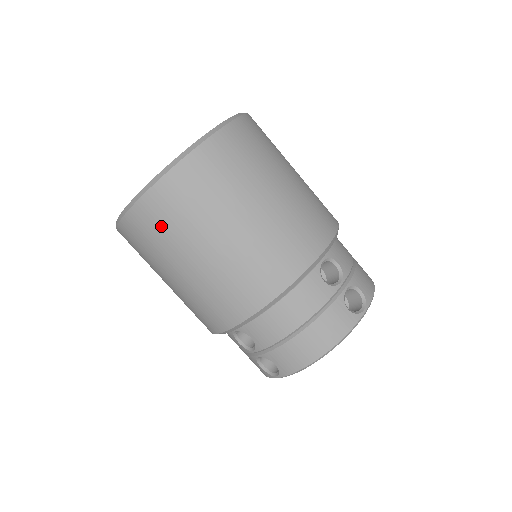
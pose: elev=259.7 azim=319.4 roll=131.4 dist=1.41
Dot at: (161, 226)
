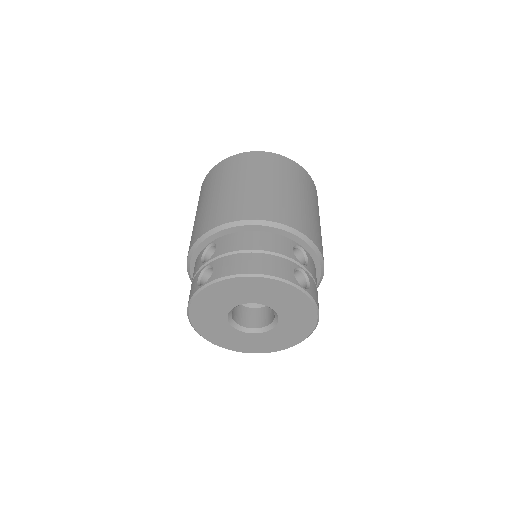
Dot at: (235, 166)
